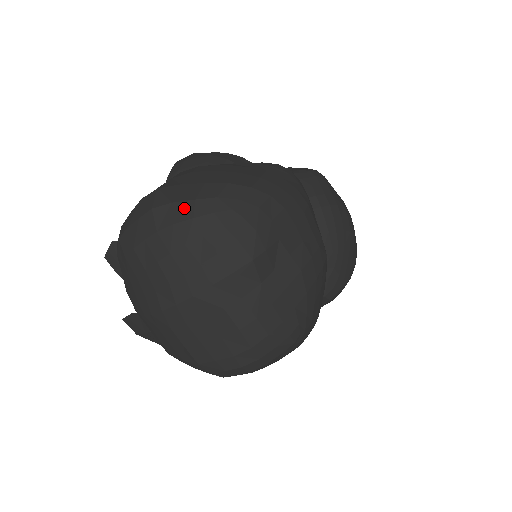
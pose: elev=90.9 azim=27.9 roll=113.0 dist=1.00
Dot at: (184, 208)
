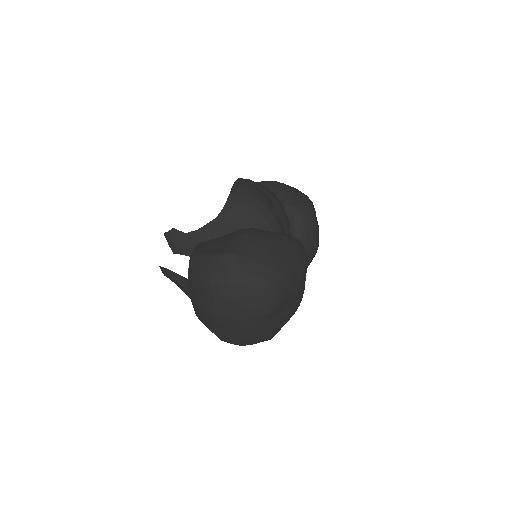
Dot at: (248, 278)
